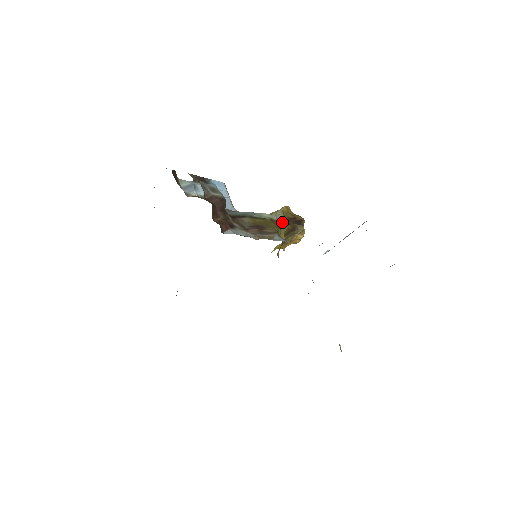
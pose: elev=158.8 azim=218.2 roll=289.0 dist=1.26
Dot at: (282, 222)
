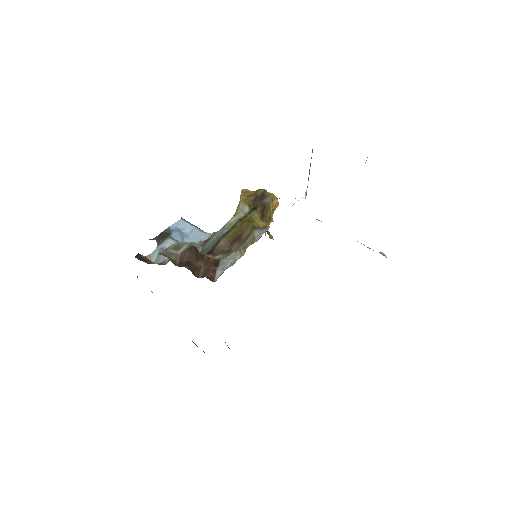
Dot at: (250, 211)
